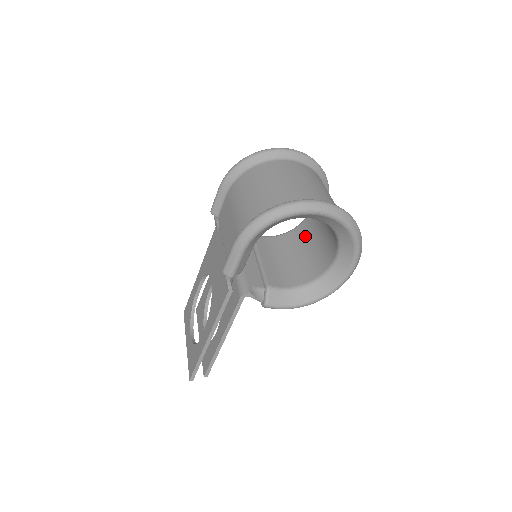
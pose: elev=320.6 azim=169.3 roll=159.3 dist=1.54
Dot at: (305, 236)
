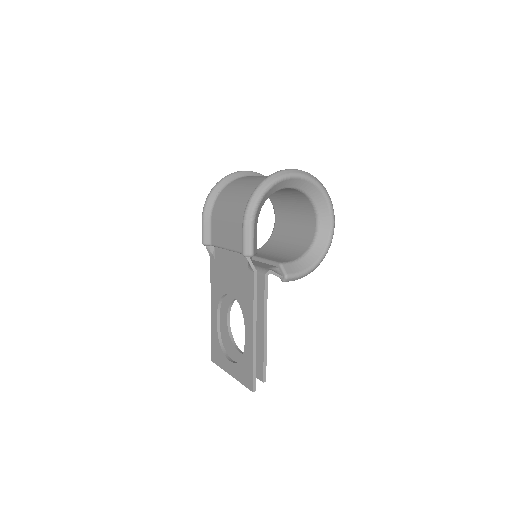
Dot at: (283, 233)
